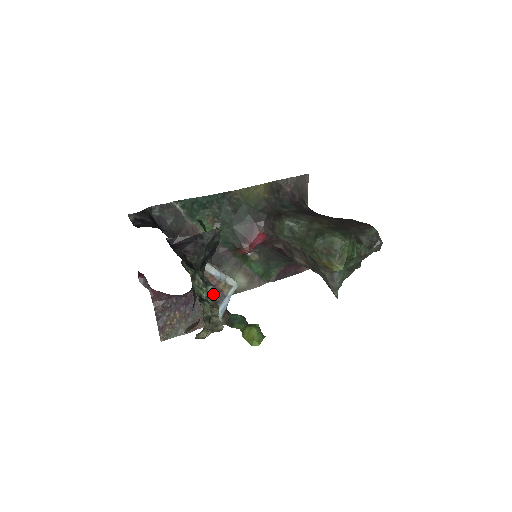
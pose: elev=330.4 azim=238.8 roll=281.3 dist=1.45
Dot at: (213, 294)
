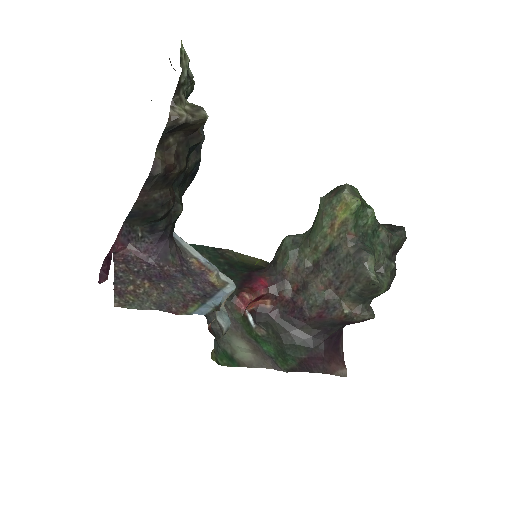
Dot at: occluded
